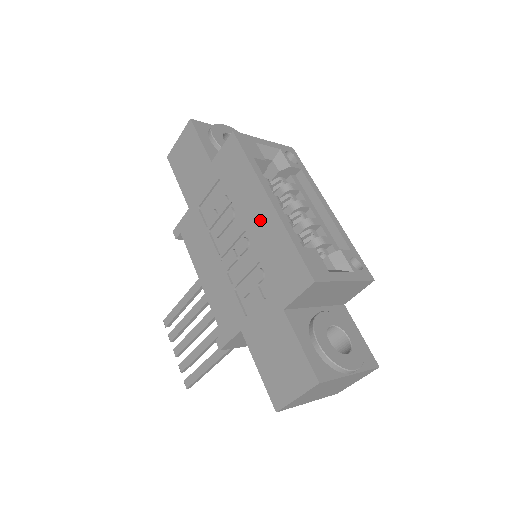
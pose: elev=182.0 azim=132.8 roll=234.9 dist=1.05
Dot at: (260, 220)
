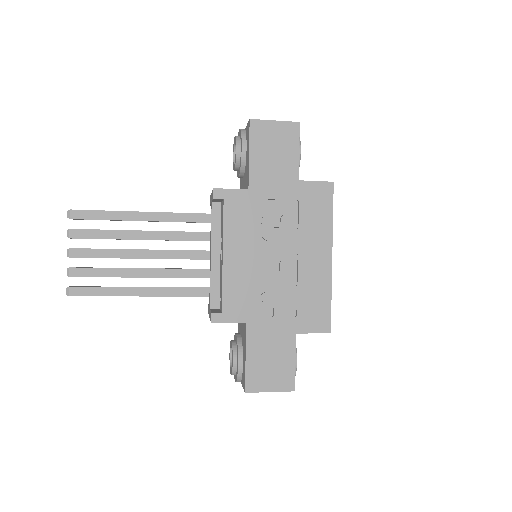
Dot at: (316, 264)
